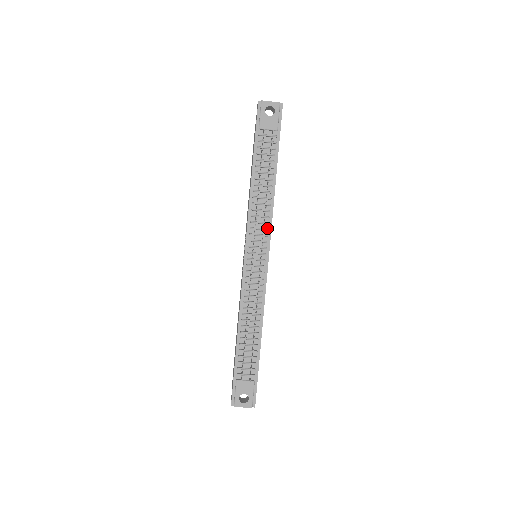
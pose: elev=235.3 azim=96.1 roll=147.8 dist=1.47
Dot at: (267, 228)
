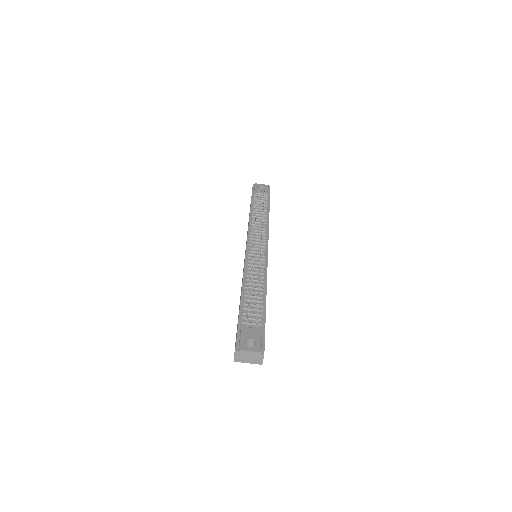
Dot at: (265, 235)
